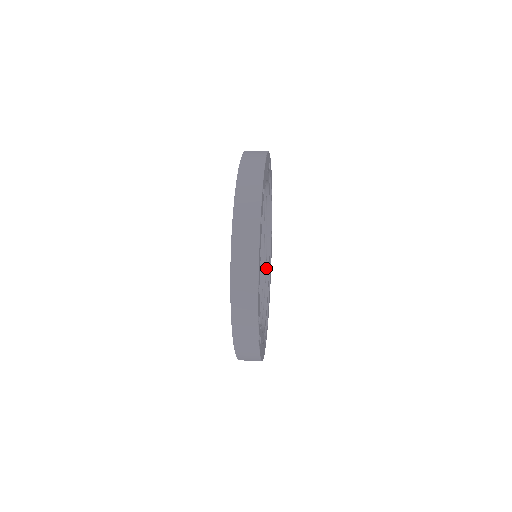
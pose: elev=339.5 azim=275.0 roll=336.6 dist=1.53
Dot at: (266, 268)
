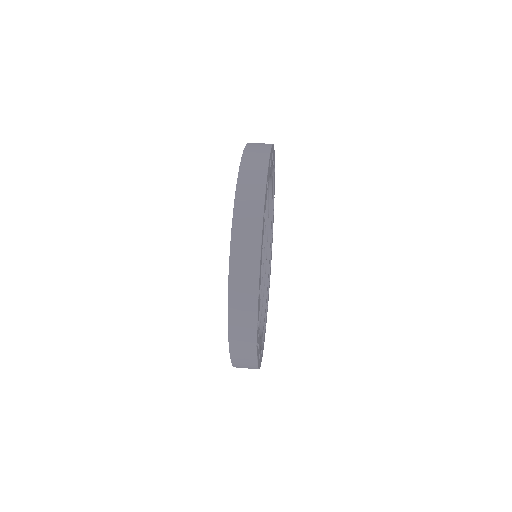
Dot at: (265, 271)
